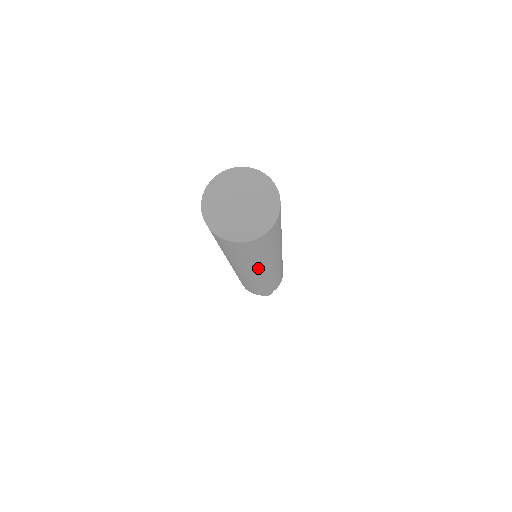
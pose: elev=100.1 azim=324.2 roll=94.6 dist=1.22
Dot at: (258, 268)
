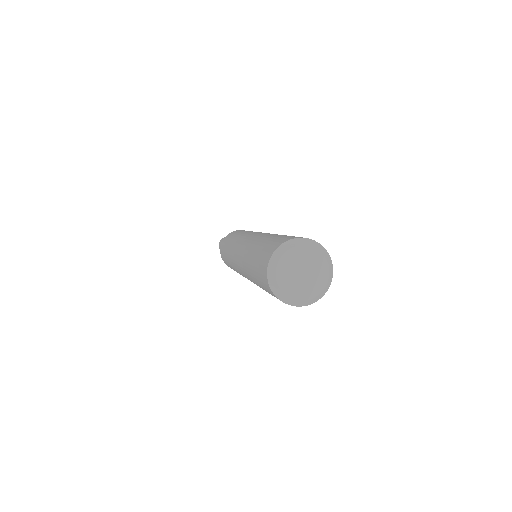
Dot at: occluded
